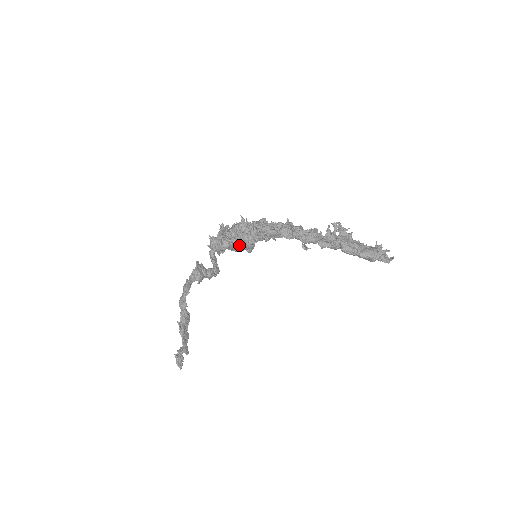
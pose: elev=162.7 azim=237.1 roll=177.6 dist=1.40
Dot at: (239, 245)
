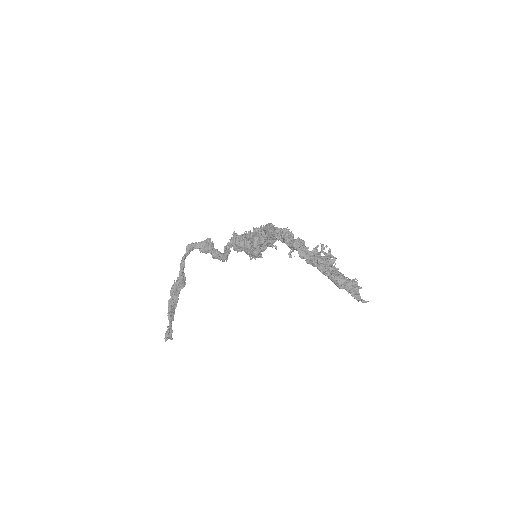
Dot at: occluded
